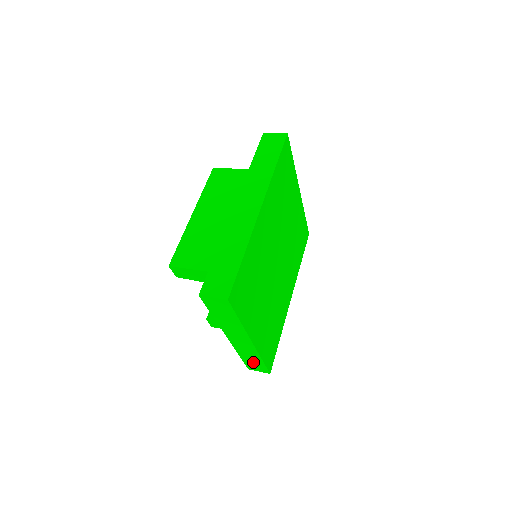
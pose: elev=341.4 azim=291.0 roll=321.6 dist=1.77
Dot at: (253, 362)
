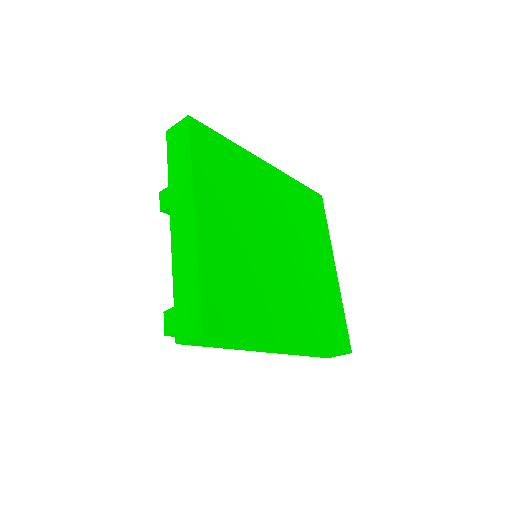
Dot at: (187, 298)
